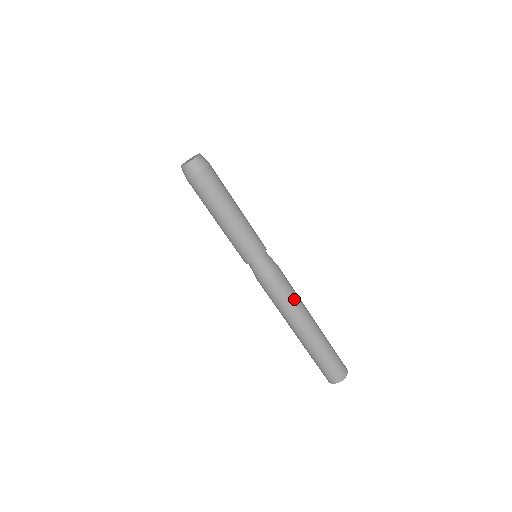
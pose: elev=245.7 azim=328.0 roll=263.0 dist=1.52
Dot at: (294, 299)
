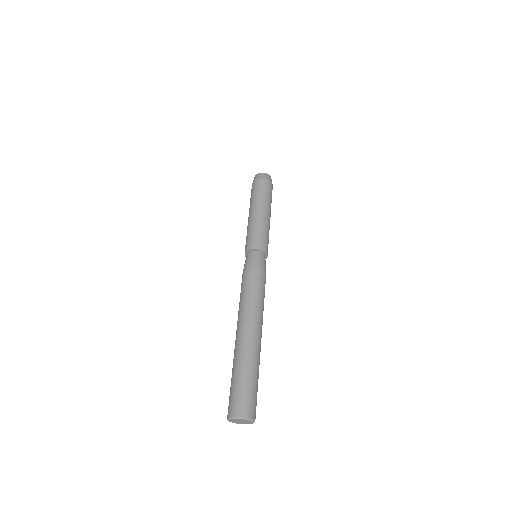
Dot at: (262, 302)
